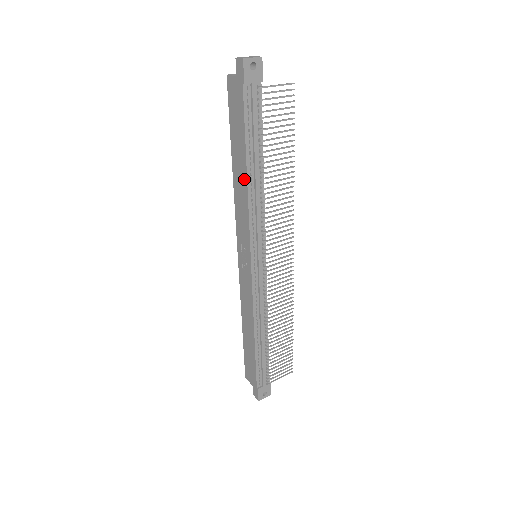
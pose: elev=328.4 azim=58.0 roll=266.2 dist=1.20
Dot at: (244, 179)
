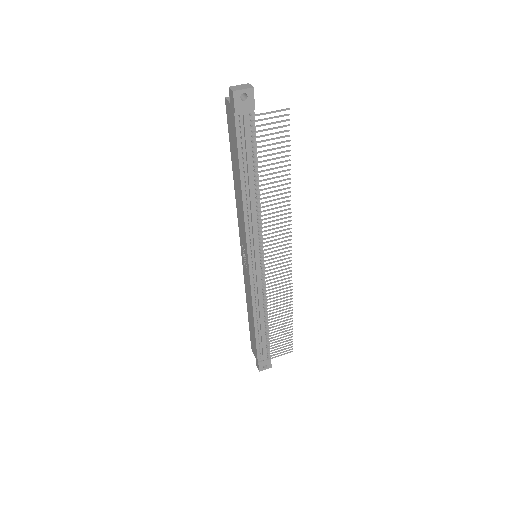
Dot at: (240, 194)
